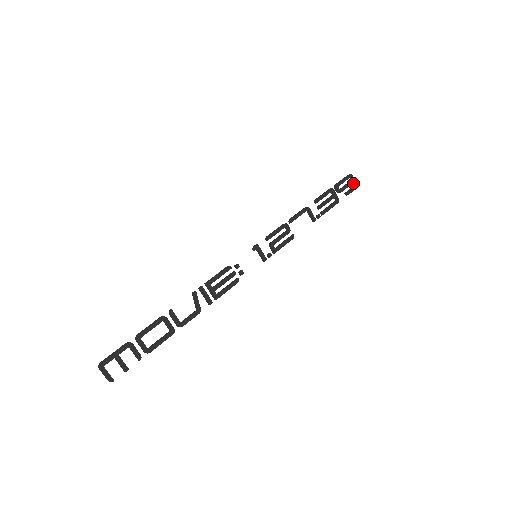
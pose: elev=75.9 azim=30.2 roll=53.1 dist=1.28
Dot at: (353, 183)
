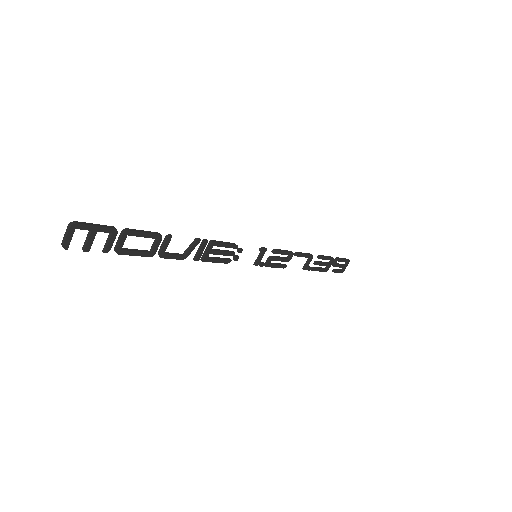
Dot at: (344, 267)
